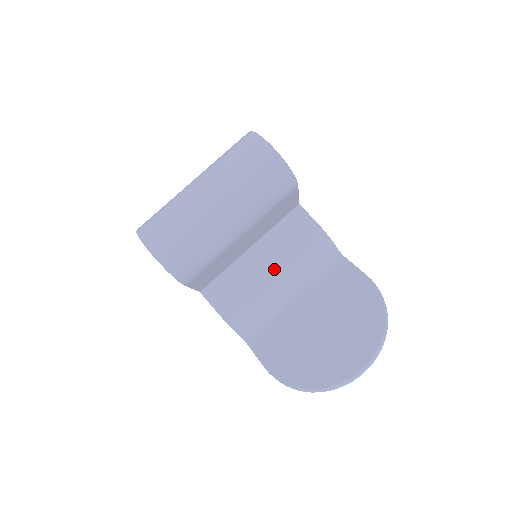
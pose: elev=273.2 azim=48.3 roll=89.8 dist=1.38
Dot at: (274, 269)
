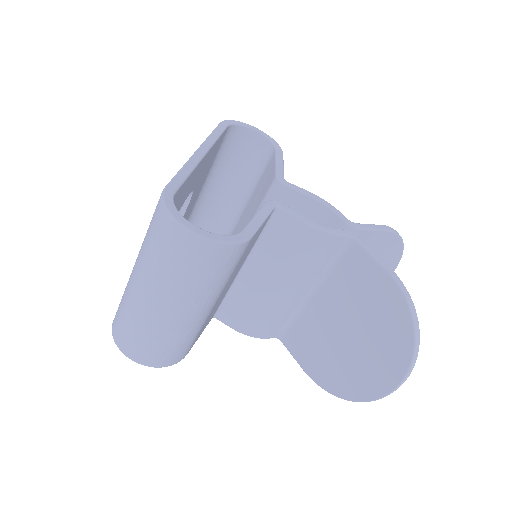
Dot at: (276, 283)
